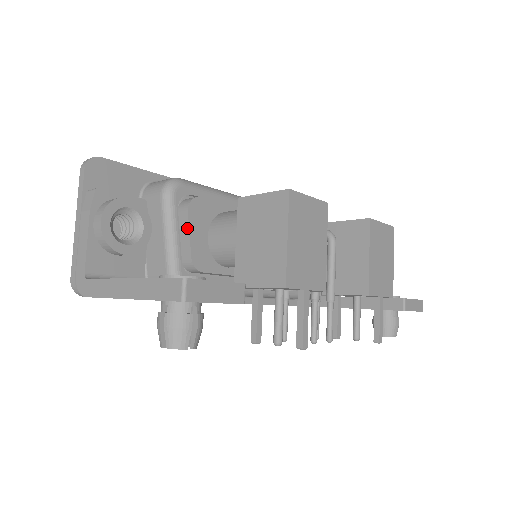
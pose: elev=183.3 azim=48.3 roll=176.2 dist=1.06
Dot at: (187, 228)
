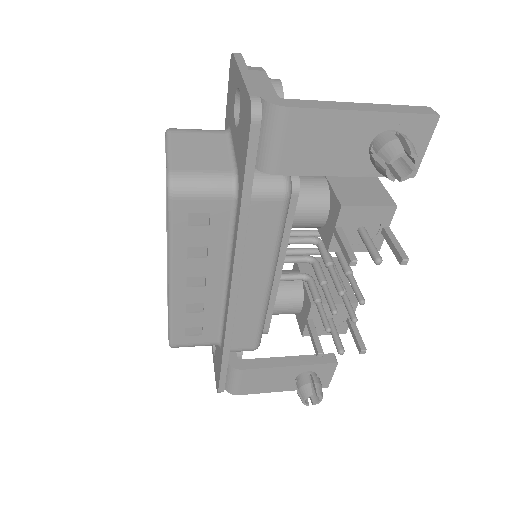
Dot at: occluded
